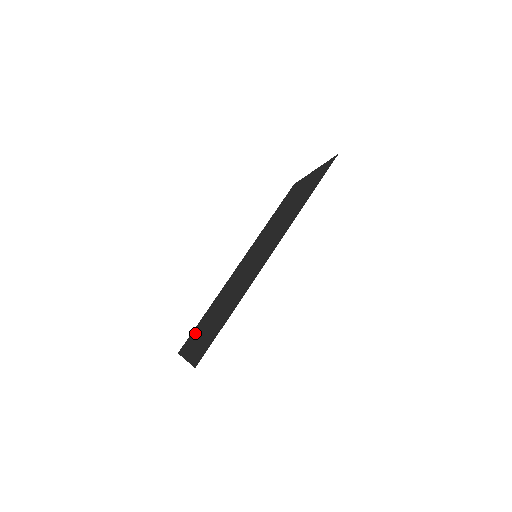
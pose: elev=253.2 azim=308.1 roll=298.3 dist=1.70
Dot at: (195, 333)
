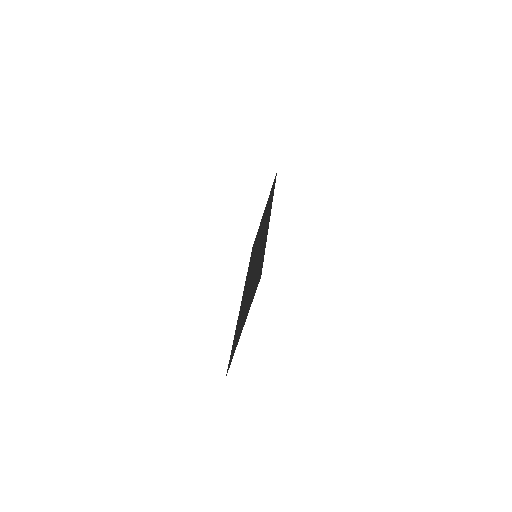
Dot at: (235, 341)
